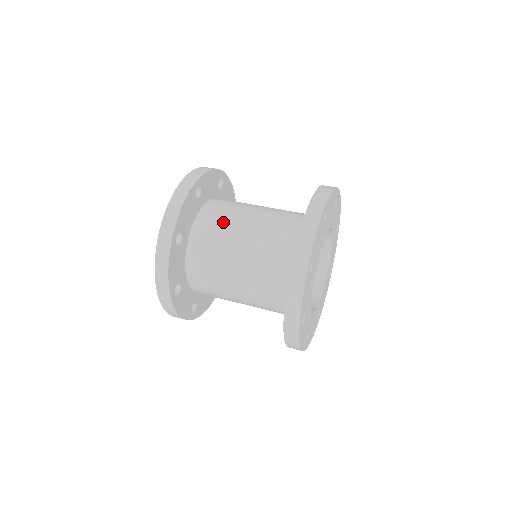
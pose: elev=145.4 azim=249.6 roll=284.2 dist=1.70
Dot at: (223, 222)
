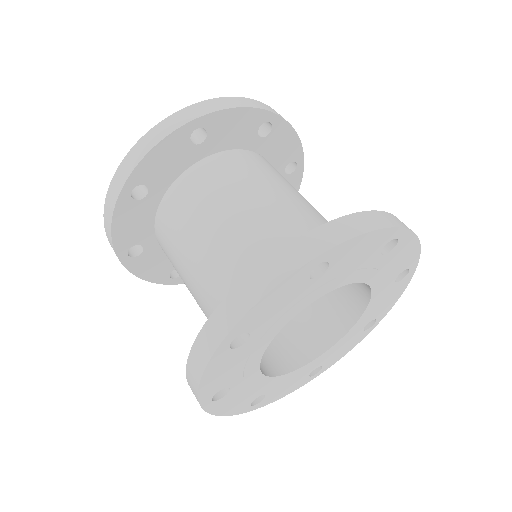
Dot at: (207, 195)
